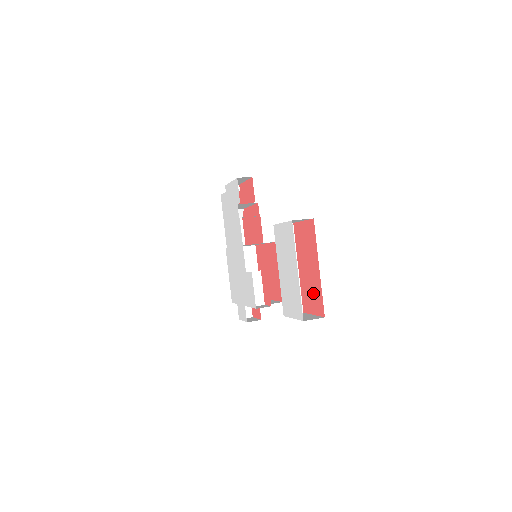
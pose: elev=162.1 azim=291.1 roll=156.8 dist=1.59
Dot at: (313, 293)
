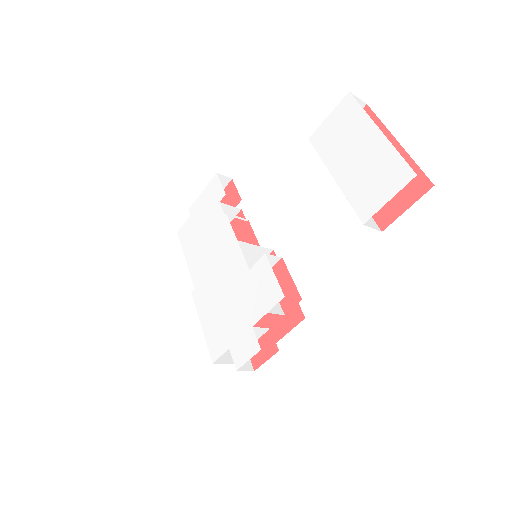
Dot at: occluded
